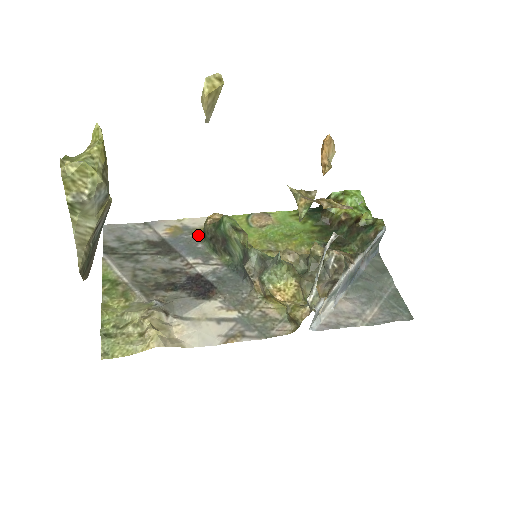
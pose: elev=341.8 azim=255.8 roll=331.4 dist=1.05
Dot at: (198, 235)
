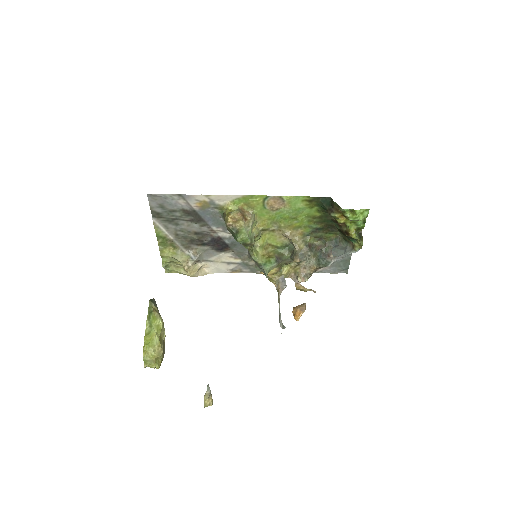
Dot at: (221, 211)
